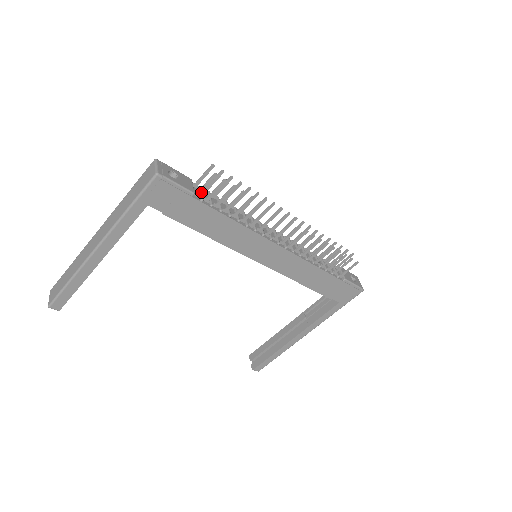
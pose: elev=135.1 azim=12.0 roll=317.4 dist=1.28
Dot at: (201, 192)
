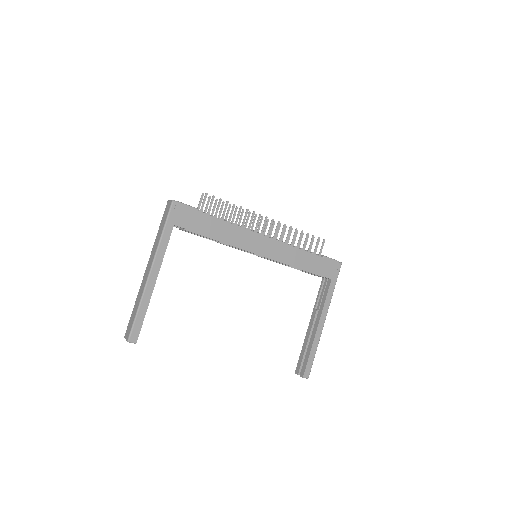
Dot at: (202, 209)
